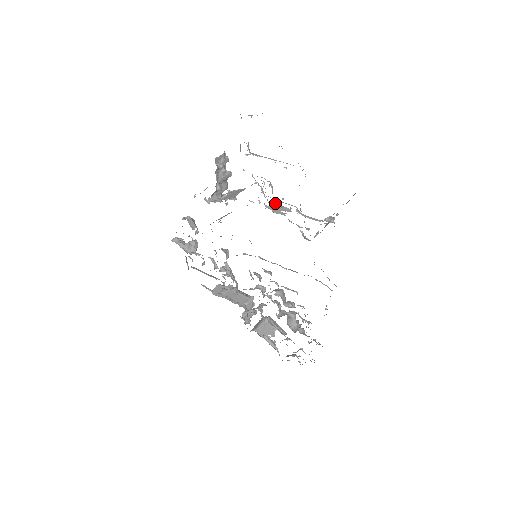
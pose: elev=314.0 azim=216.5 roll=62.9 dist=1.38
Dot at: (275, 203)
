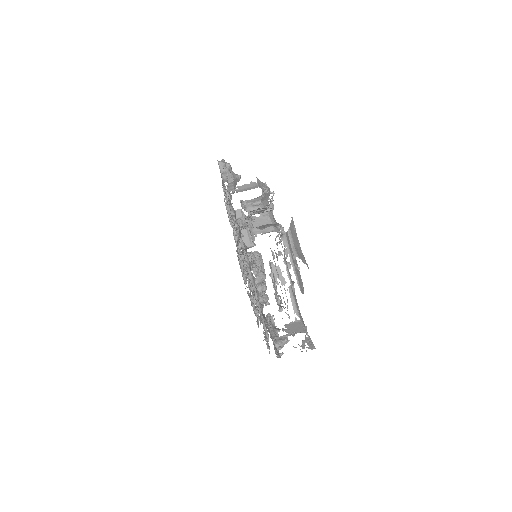
Dot at: occluded
